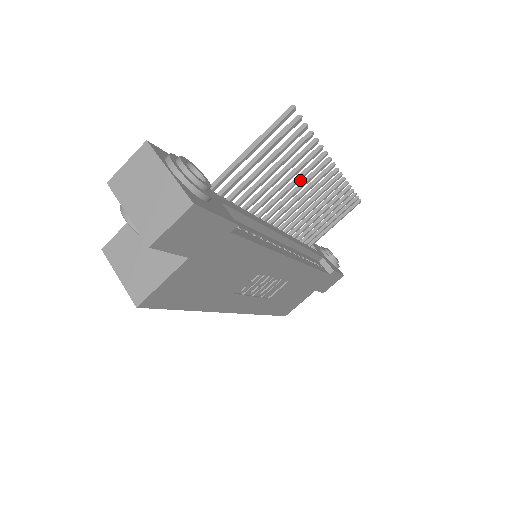
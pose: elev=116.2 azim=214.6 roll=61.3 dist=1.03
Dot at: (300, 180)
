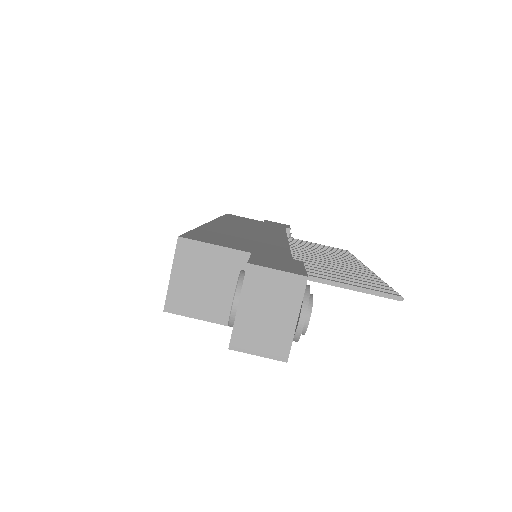
Dot at: occluded
